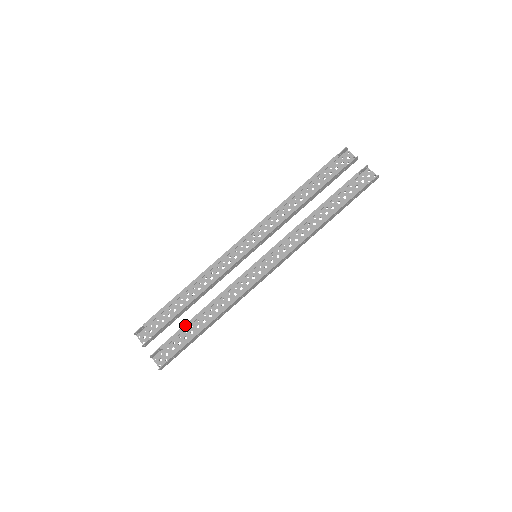
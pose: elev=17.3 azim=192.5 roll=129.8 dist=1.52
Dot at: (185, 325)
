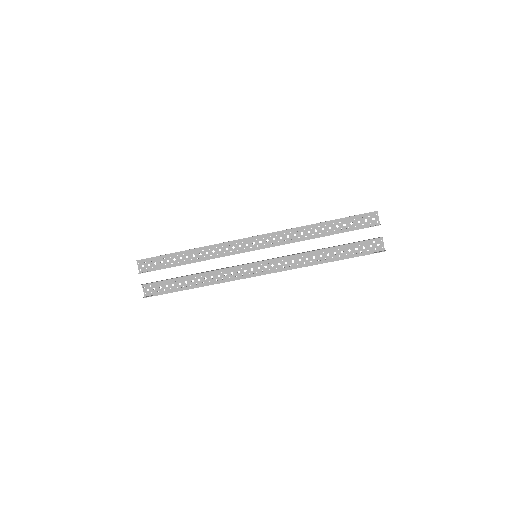
Dot at: (177, 278)
